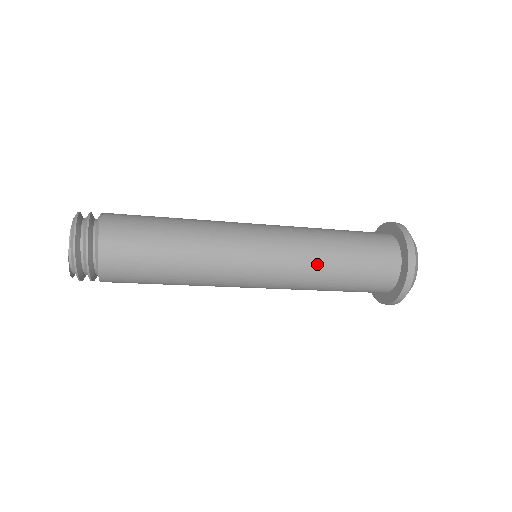
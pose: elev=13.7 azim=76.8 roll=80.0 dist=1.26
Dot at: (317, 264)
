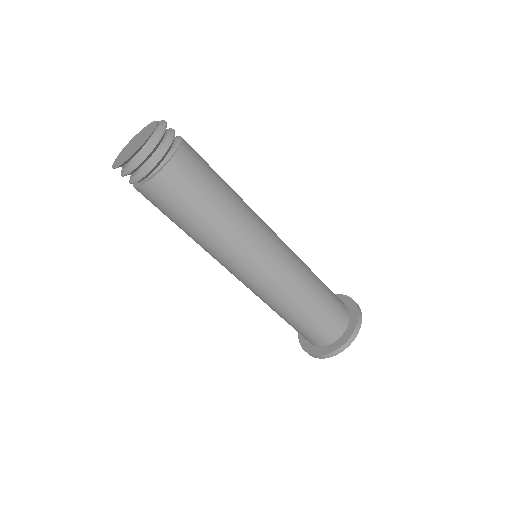
Dot at: (305, 264)
